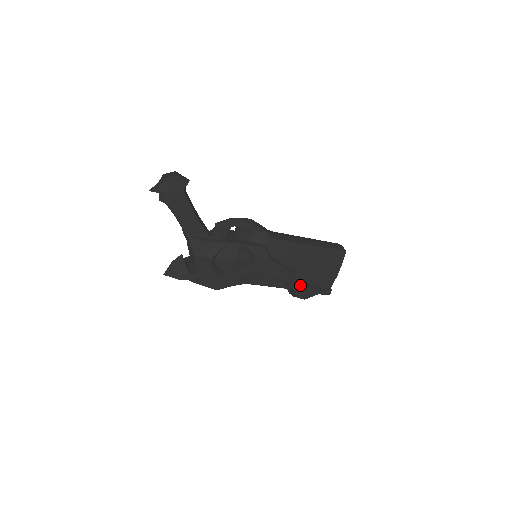
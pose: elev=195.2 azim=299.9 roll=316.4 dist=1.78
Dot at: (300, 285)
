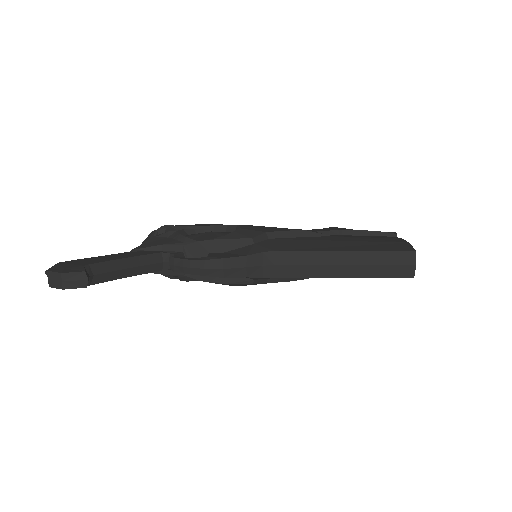
Dot at: occluded
